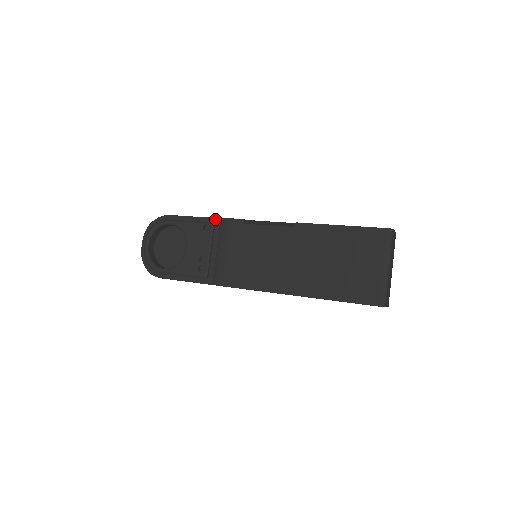
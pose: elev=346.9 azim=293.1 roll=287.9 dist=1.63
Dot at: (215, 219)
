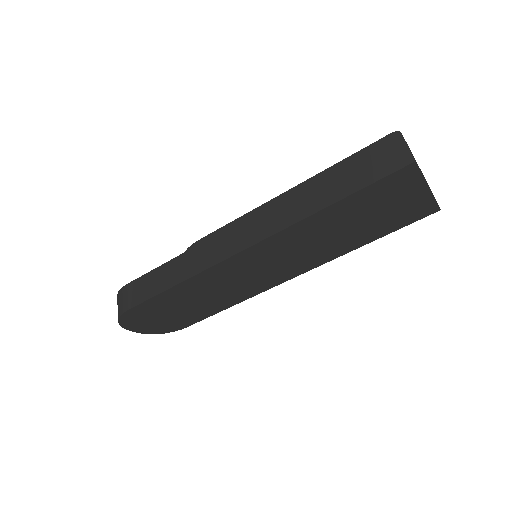
Dot at: occluded
